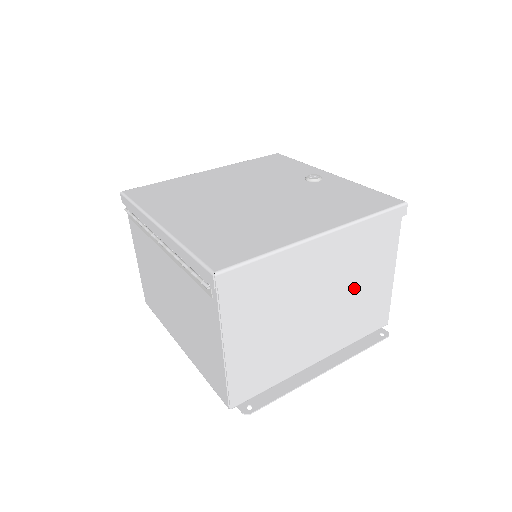
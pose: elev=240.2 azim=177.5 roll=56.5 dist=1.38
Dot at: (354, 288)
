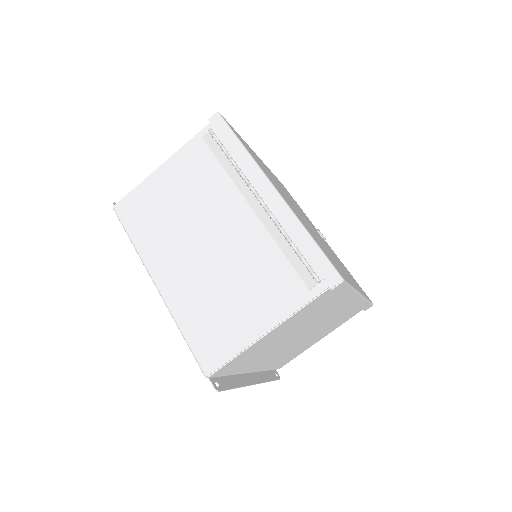
Dot at: (313, 336)
